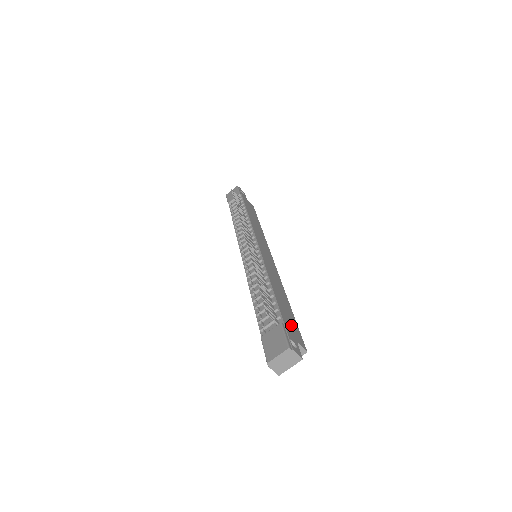
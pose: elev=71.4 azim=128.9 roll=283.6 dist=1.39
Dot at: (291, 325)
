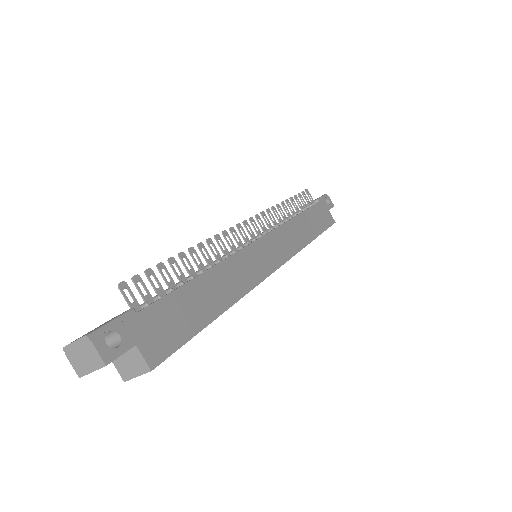
Dot at: (164, 326)
